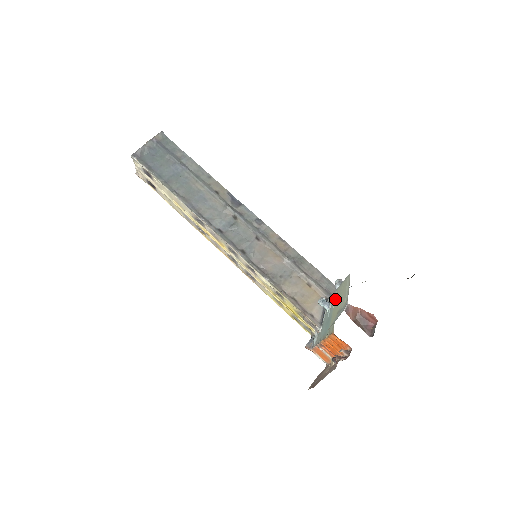
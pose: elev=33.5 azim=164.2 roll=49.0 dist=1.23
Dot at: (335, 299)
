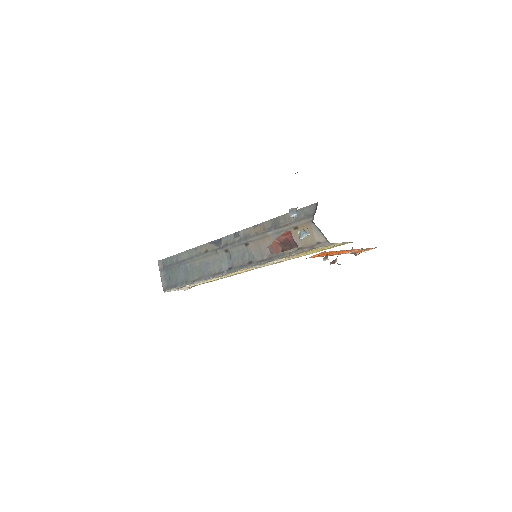
Dot at: occluded
